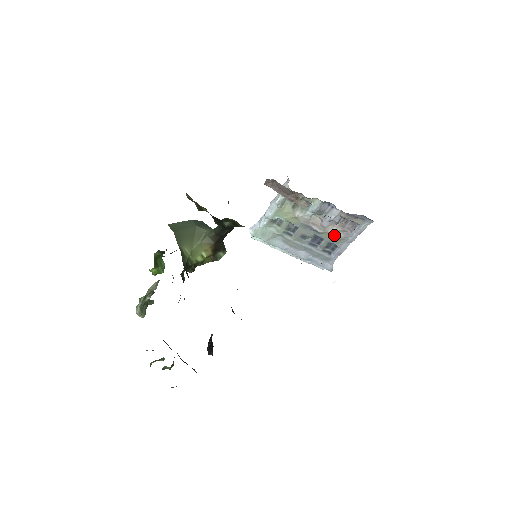
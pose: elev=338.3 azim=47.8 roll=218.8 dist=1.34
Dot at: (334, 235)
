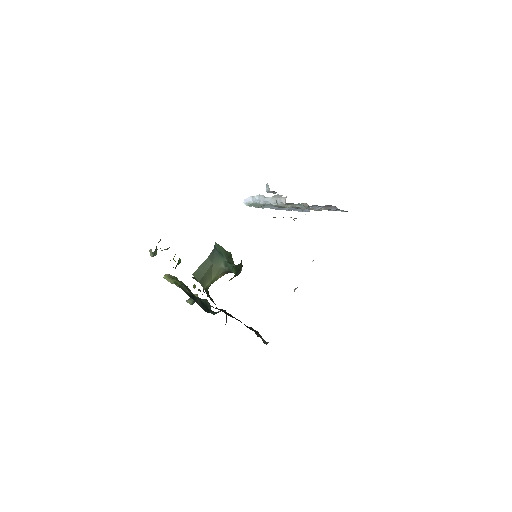
Dot at: (317, 210)
